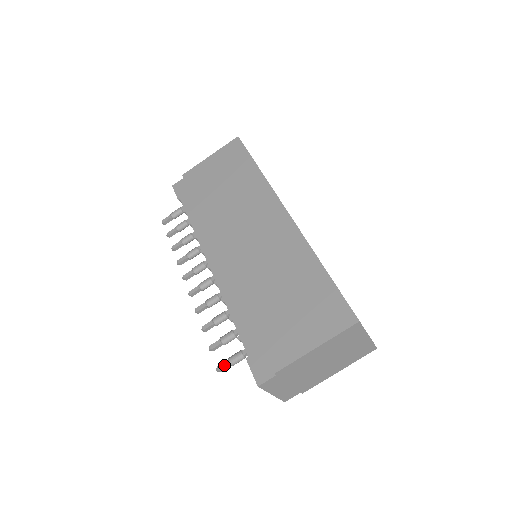
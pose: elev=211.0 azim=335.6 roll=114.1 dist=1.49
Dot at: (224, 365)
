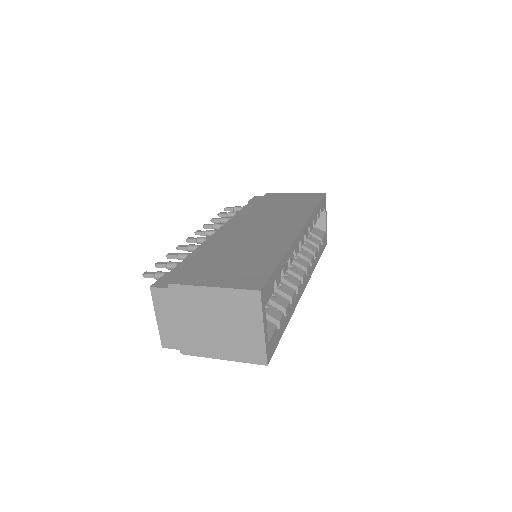
Dot at: (150, 273)
